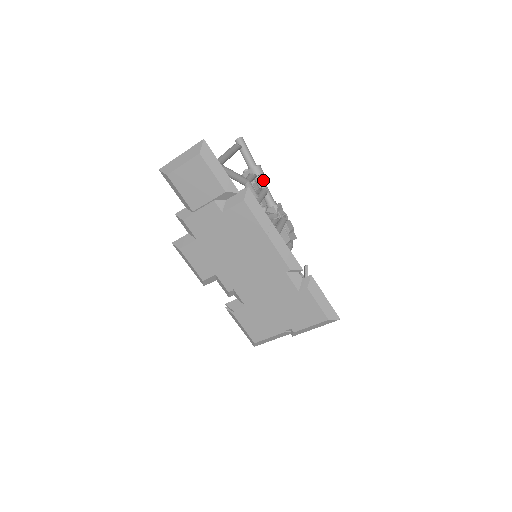
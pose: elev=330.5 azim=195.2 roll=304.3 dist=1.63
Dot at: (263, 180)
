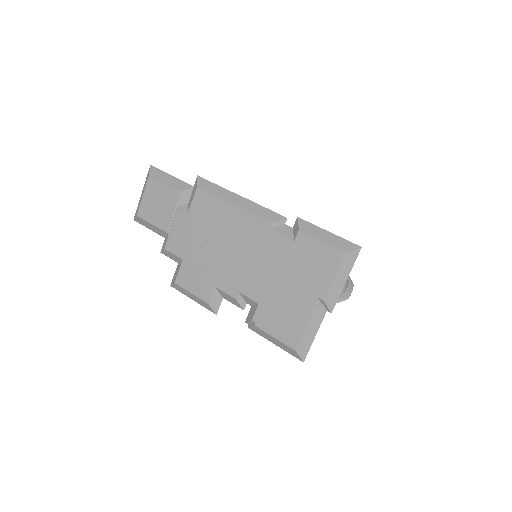
Dot at: occluded
